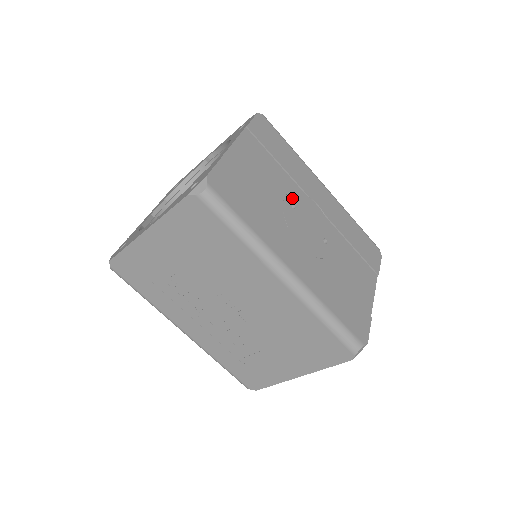
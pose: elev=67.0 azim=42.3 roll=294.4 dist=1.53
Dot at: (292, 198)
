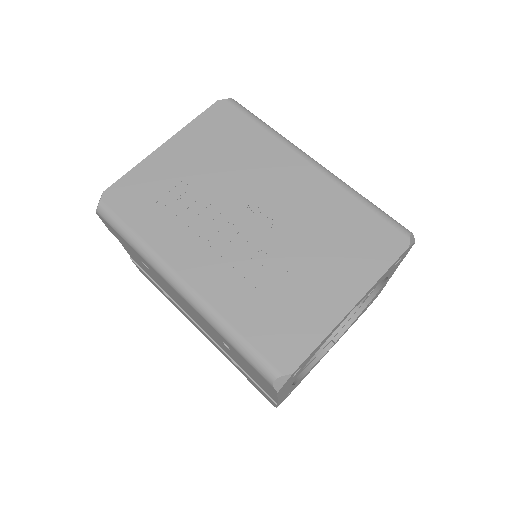
Dot at: occluded
